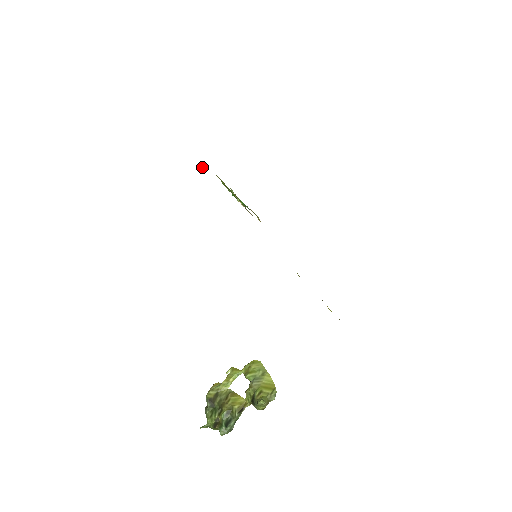
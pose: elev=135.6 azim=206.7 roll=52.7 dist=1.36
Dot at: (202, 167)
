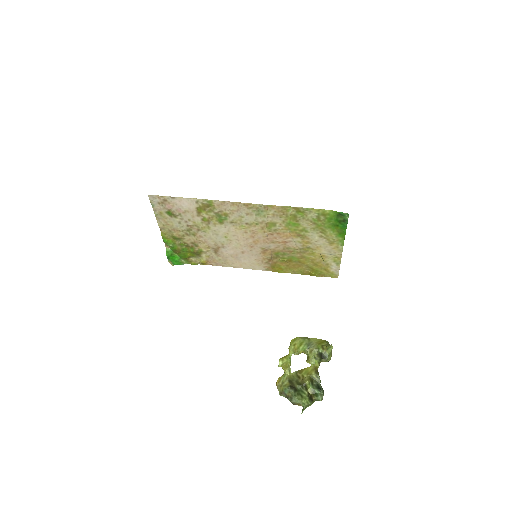
Dot at: (173, 212)
